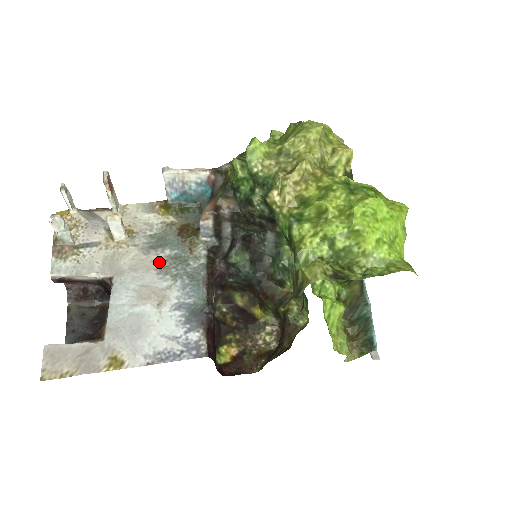
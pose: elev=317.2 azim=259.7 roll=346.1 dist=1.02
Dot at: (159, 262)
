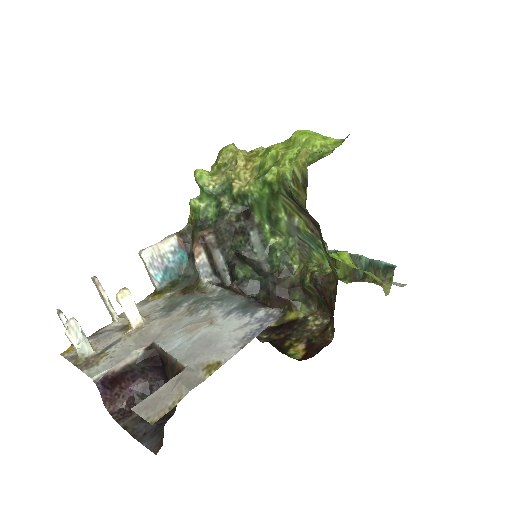
Dot at: (184, 312)
